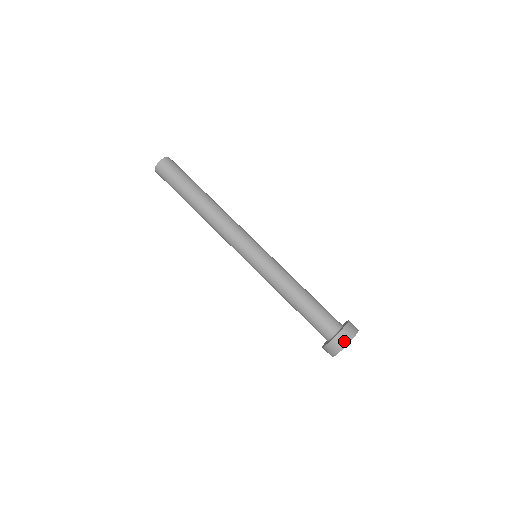
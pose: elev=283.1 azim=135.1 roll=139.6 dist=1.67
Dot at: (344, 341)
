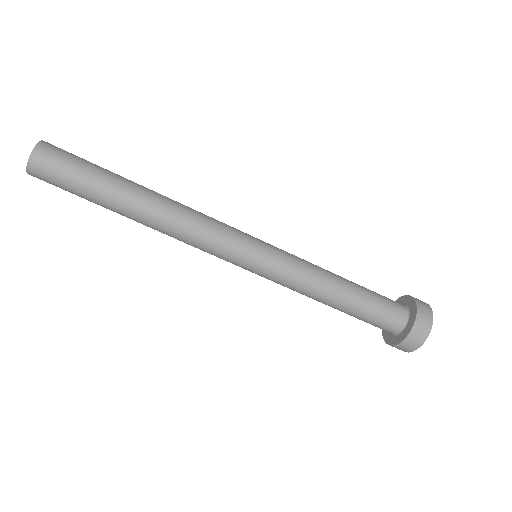
Dot at: occluded
